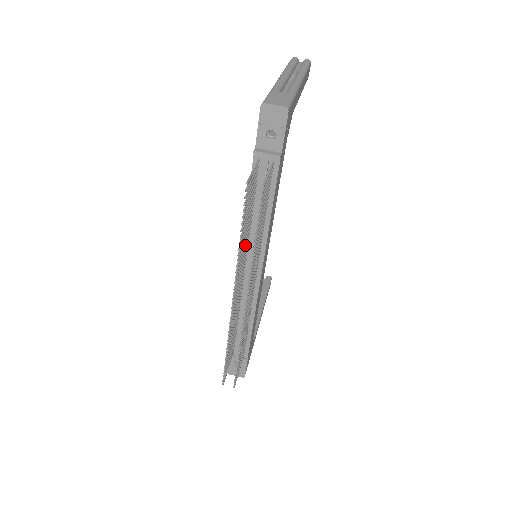
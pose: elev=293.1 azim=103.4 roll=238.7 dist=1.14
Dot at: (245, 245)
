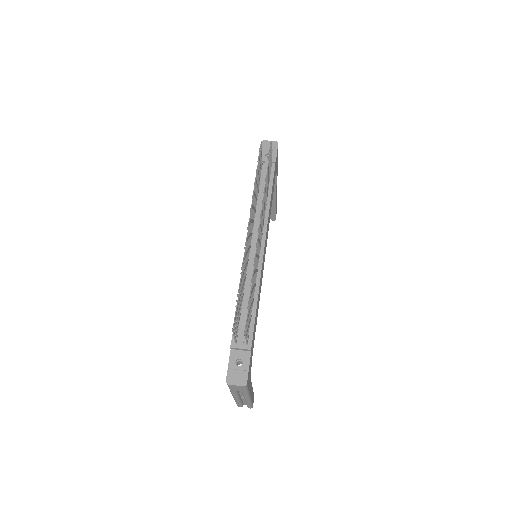
Dot at: (254, 210)
